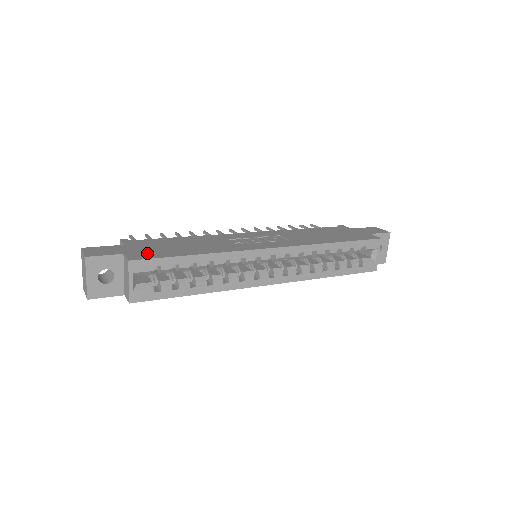
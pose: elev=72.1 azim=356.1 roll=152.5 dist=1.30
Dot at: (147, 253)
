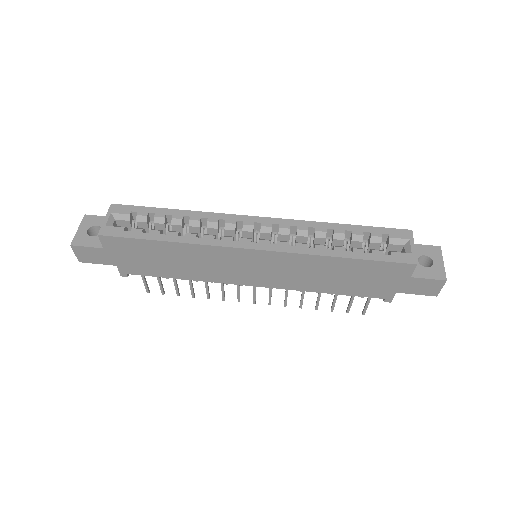
Dot at: occluded
